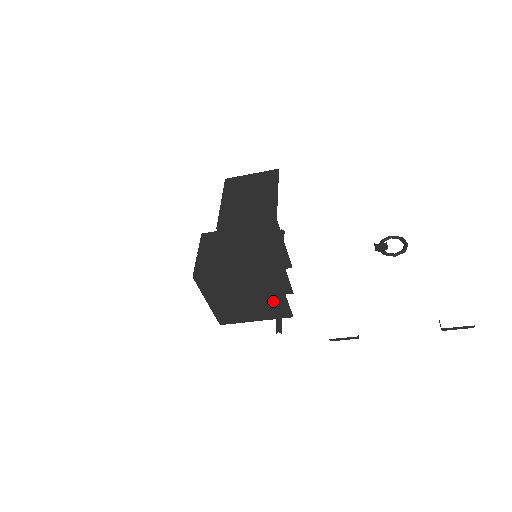
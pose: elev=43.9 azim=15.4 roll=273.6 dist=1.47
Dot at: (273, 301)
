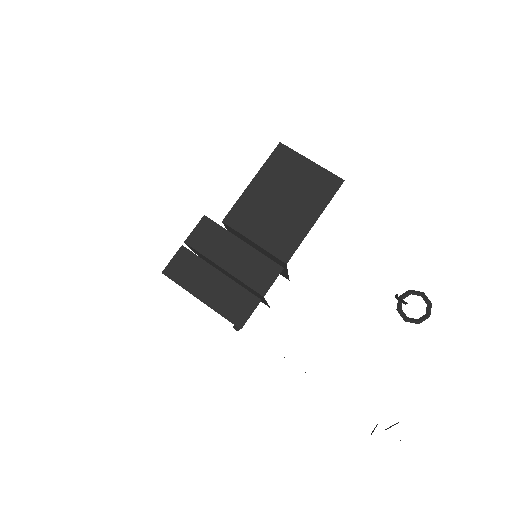
Dot at: occluded
